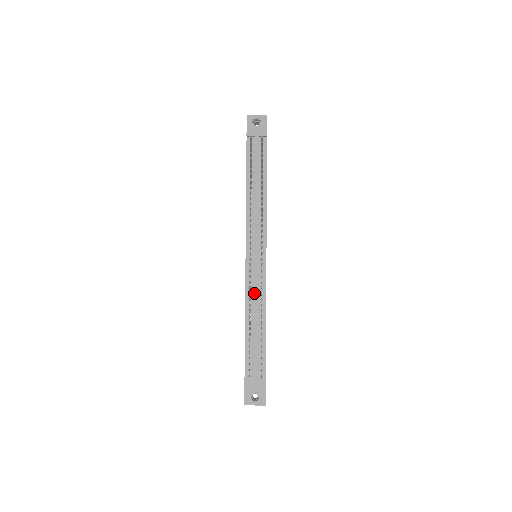
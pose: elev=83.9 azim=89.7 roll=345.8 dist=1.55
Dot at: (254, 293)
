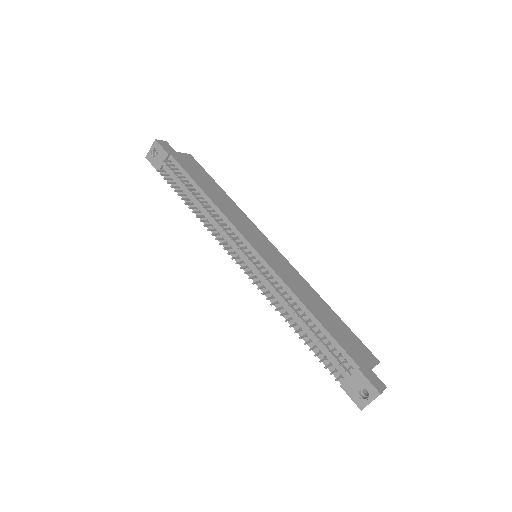
Dot at: (274, 294)
